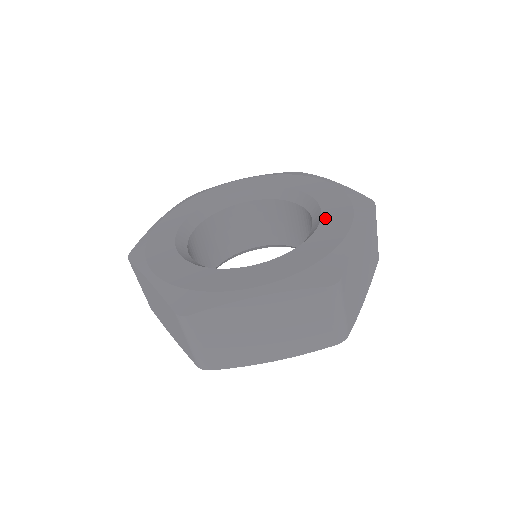
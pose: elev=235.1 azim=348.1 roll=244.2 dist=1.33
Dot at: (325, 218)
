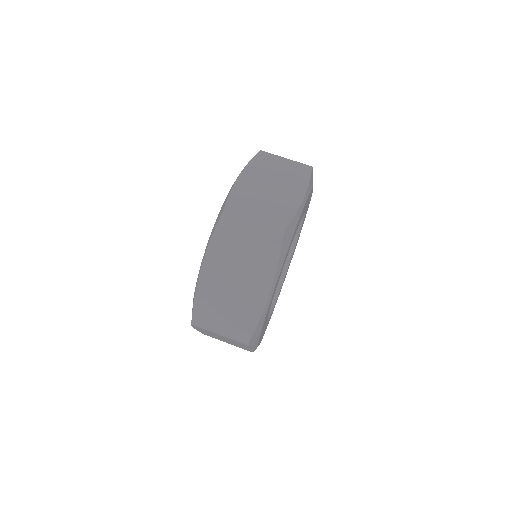
Dot at: occluded
